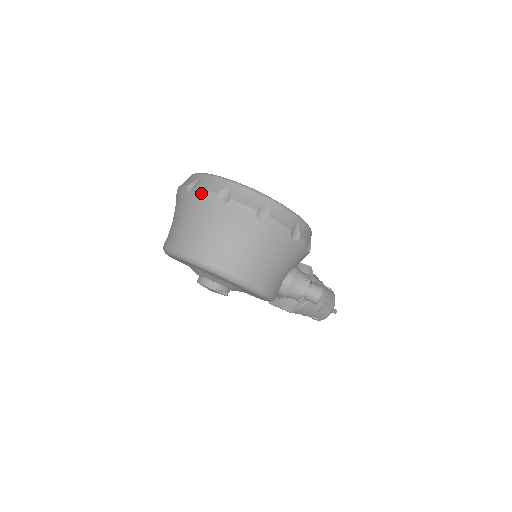
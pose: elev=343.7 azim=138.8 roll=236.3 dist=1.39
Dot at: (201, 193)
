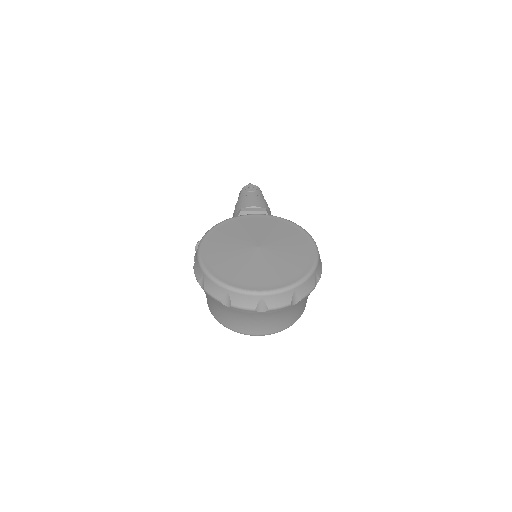
Dot at: (276, 310)
